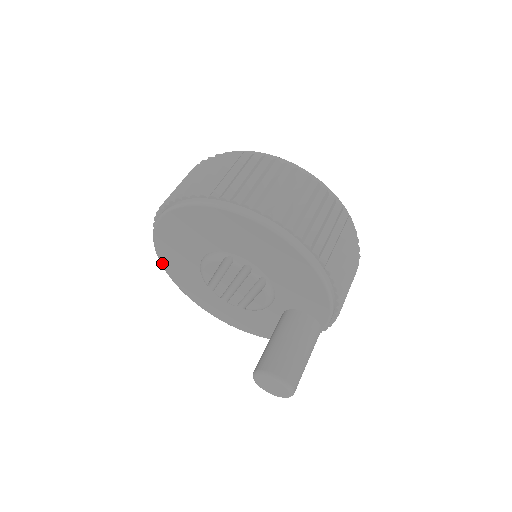
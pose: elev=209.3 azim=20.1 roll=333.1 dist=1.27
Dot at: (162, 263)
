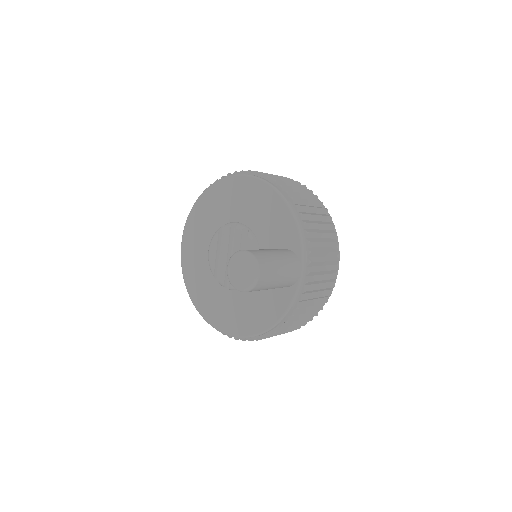
Dot at: (187, 287)
